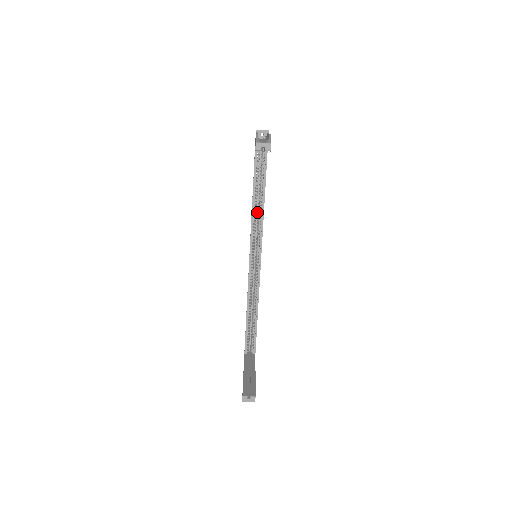
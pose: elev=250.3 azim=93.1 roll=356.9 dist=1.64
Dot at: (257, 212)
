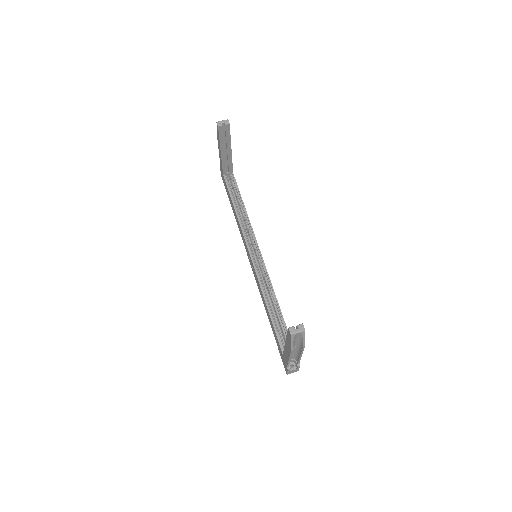
Dot at: occluded
